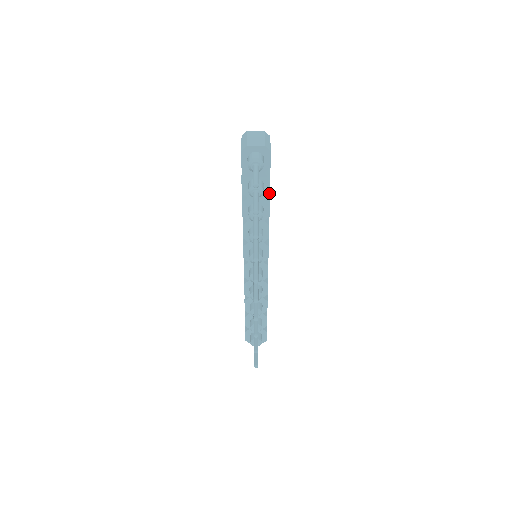
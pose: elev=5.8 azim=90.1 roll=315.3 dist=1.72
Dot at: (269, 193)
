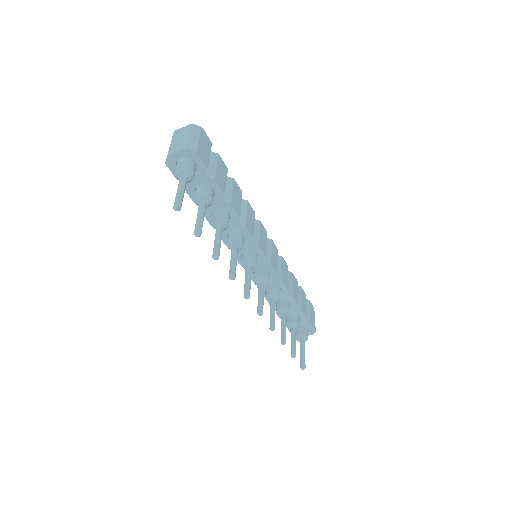
Dot at: (224, 194)
